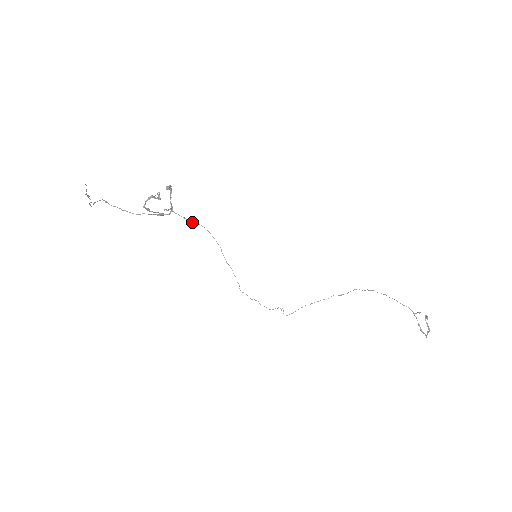
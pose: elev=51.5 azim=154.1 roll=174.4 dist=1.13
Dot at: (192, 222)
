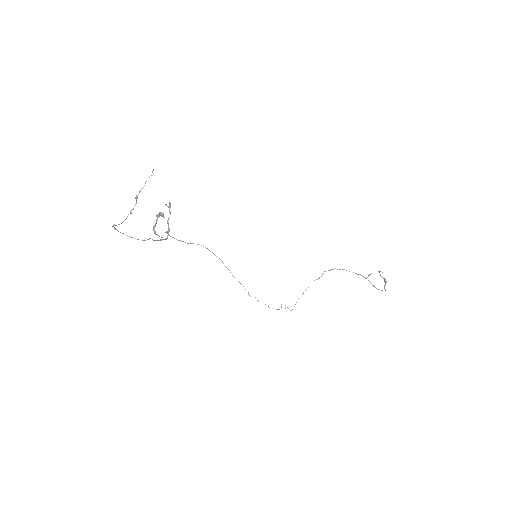
Dot at: (188, 243)
